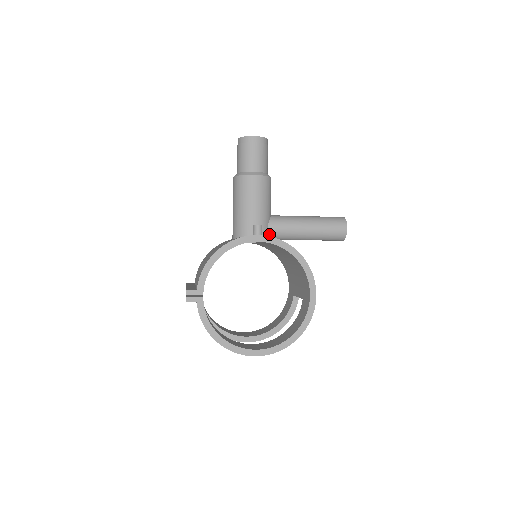
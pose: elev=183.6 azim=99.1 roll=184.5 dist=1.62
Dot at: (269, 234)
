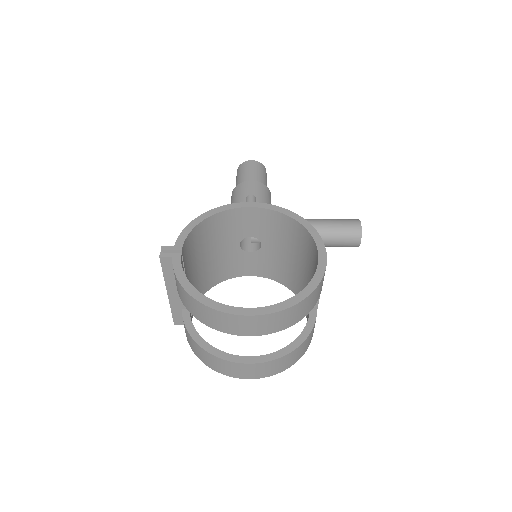
Dot at: occluded
